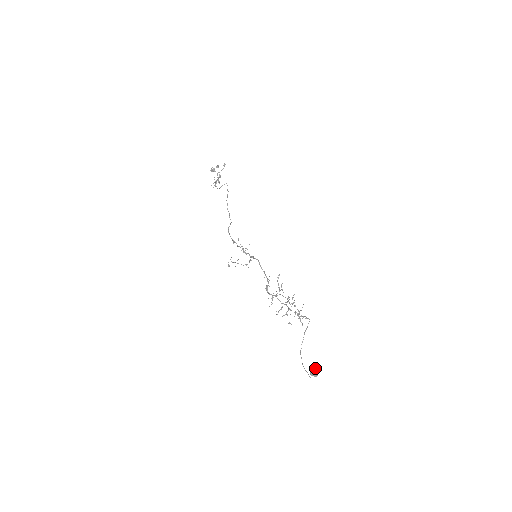
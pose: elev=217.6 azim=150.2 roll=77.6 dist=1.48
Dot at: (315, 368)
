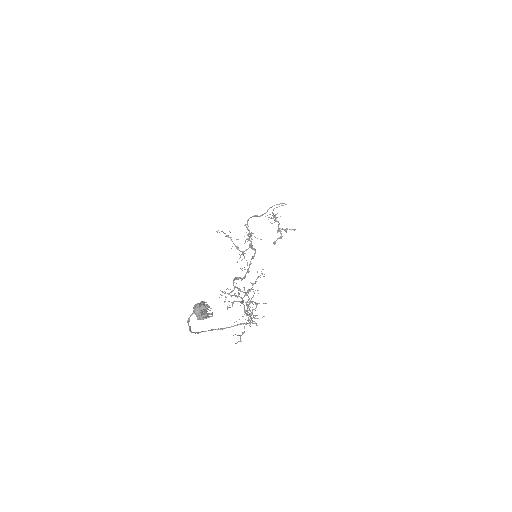
Dot at: occluded
